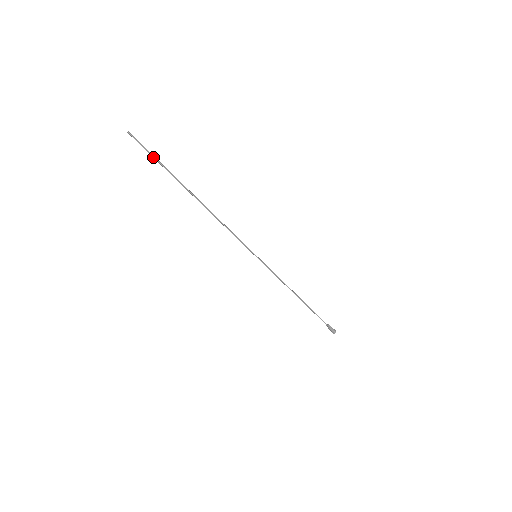
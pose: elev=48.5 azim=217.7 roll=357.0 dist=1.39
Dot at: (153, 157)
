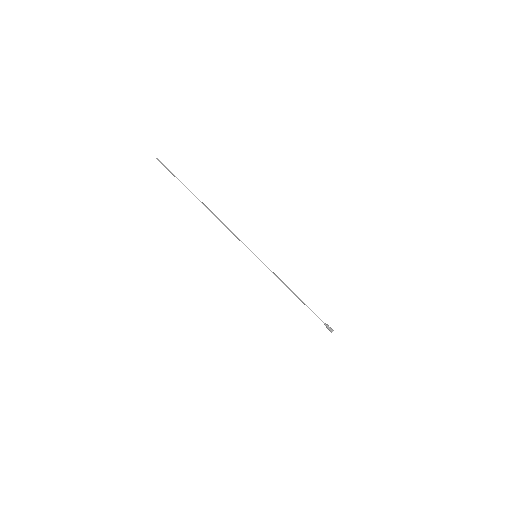
Dot at: (174, 176)
